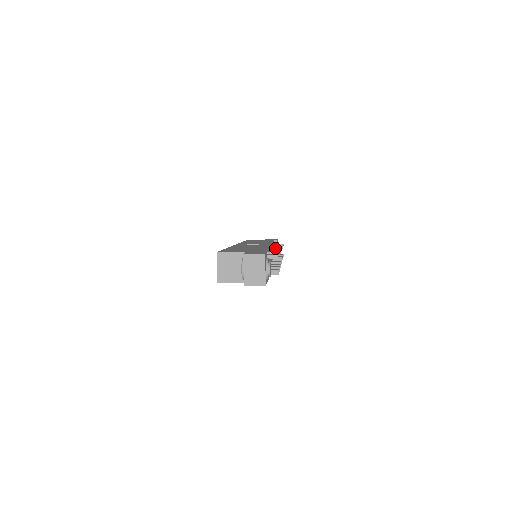
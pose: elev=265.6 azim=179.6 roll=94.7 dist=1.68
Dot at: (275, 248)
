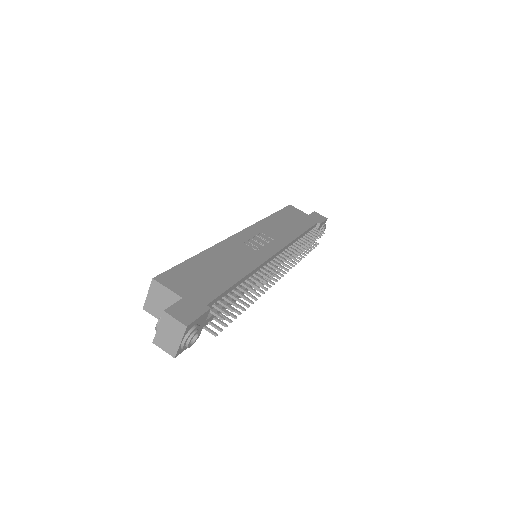
Dot at: (285, 256)
